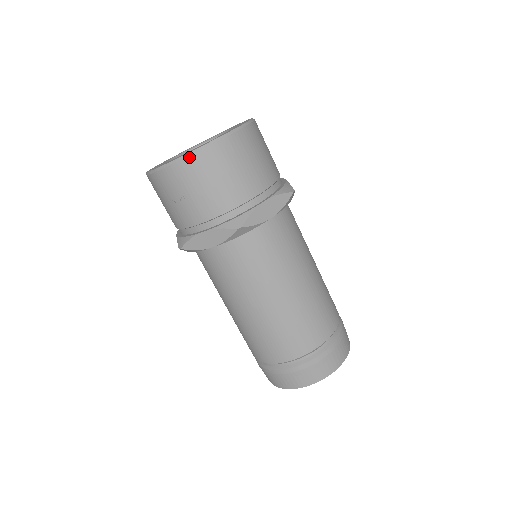
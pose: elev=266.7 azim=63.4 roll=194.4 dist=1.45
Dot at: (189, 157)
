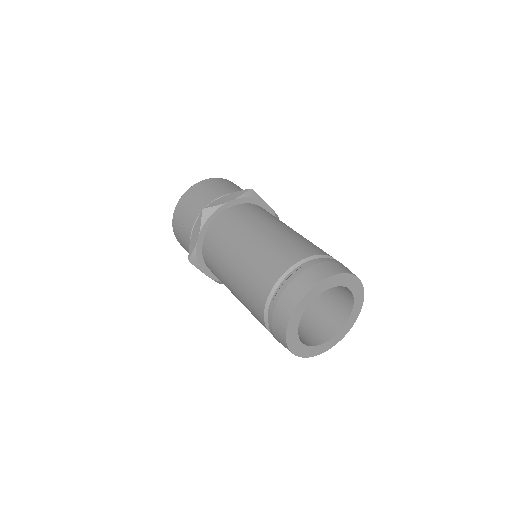
Dot at: (179, 200)
